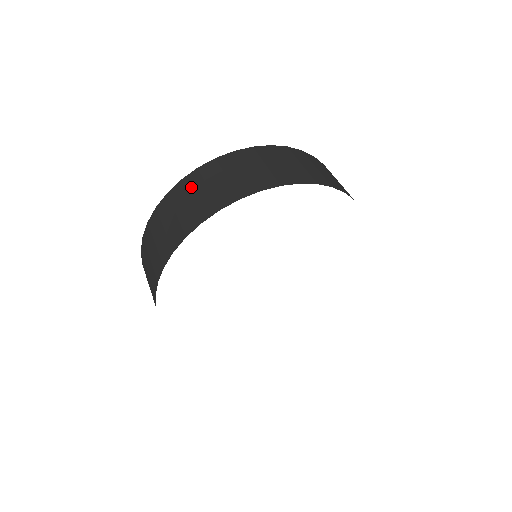
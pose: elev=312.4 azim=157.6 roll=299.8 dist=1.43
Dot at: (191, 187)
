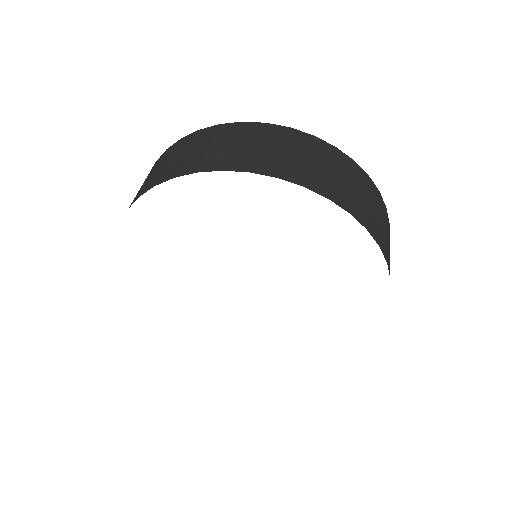
Dot at: occluded
